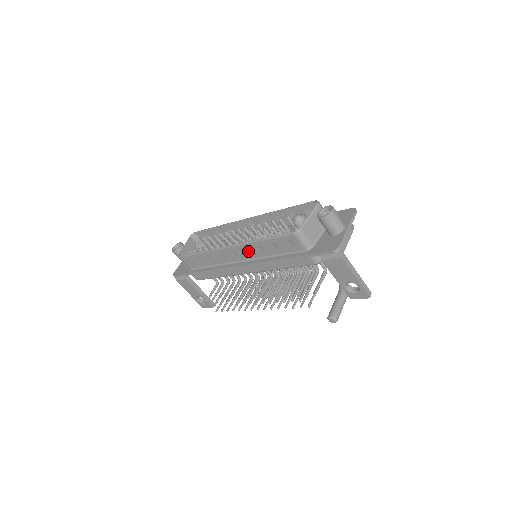
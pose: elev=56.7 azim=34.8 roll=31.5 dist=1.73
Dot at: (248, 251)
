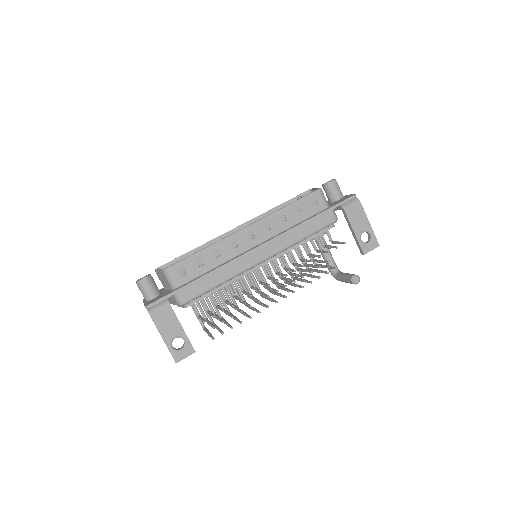
Dot at: (267, 228)
